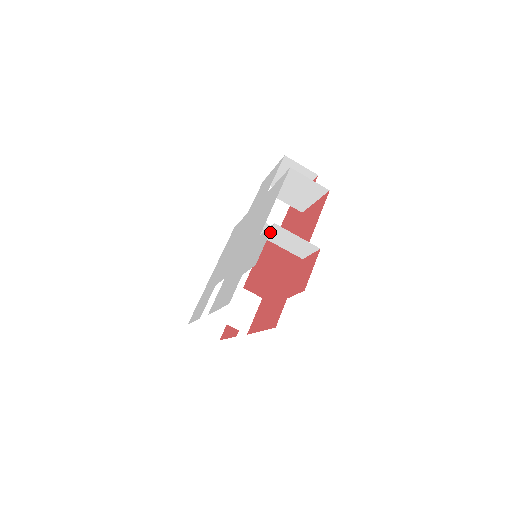
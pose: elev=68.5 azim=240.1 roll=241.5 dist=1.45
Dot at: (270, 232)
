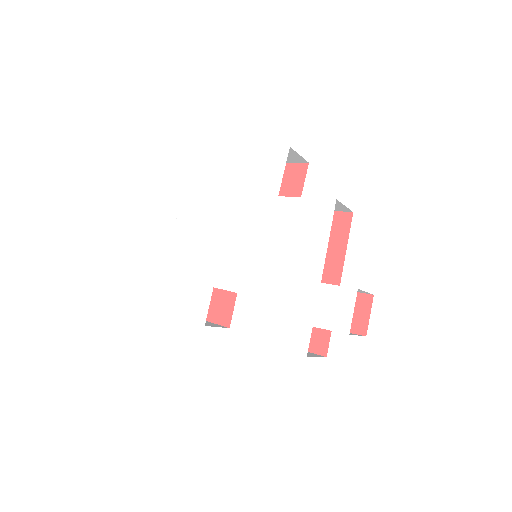
Dot at: (339, 286)
